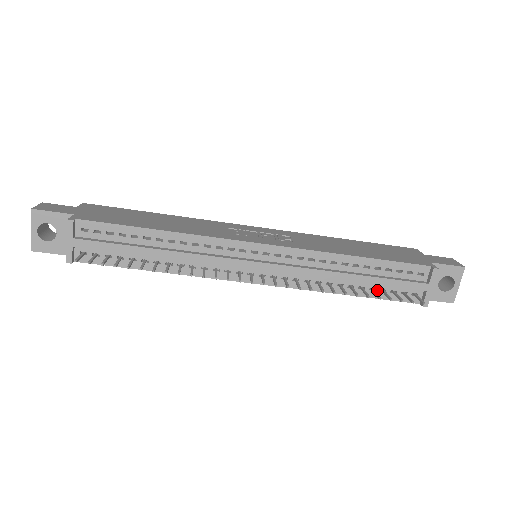
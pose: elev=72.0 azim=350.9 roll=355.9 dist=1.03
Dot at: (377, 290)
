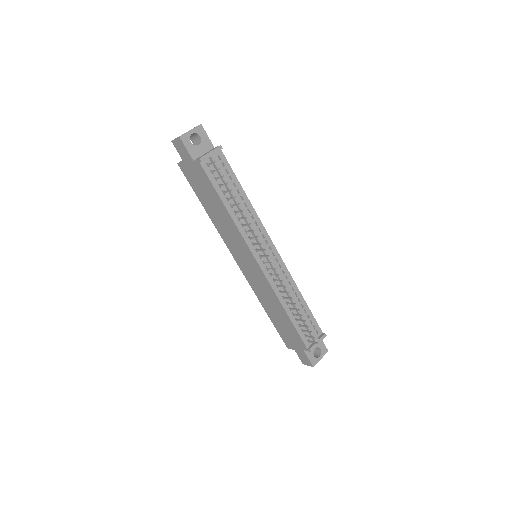
Dot at: (298, 322)
